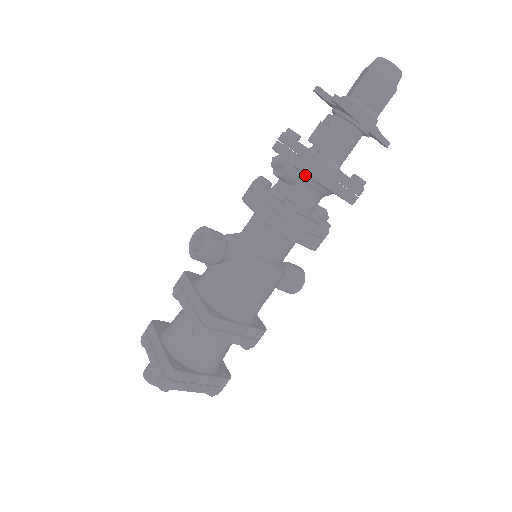
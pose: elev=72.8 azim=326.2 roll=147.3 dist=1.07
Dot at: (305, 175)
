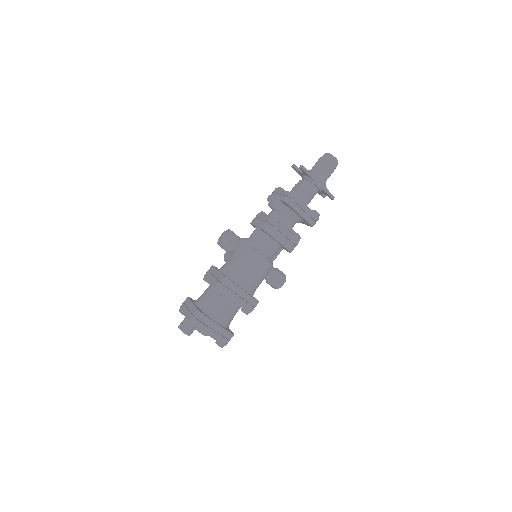
Dot at: (285, 206)
